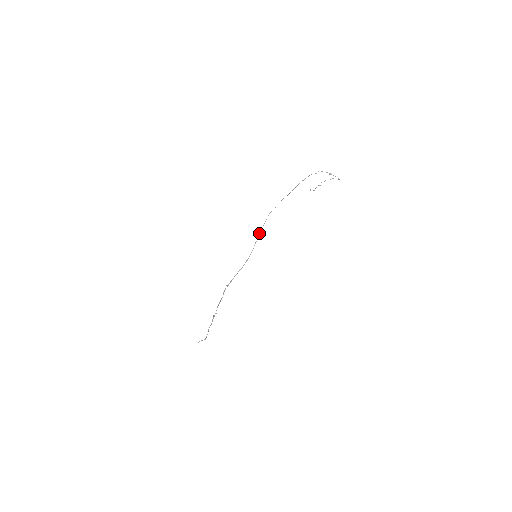
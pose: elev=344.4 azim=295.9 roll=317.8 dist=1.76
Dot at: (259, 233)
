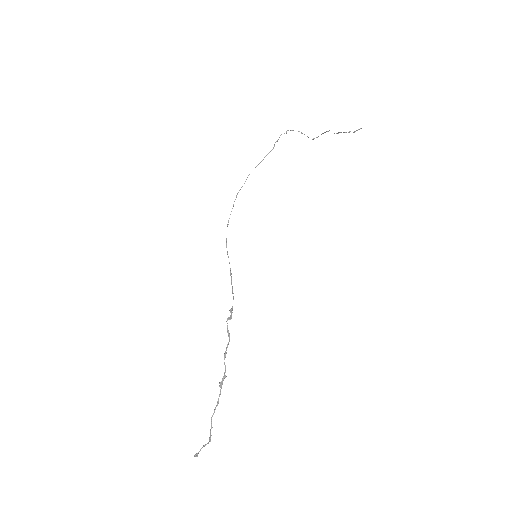
Dot at: occluded
